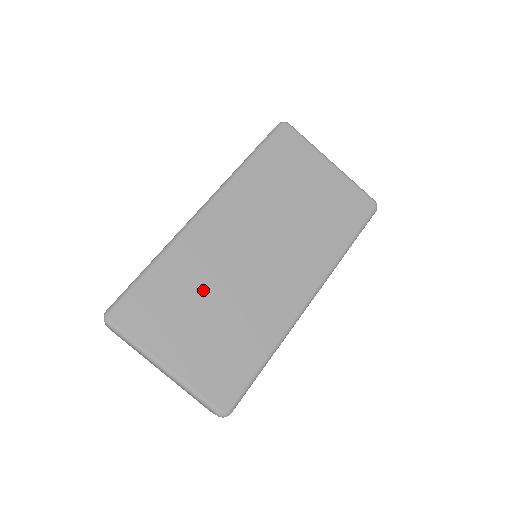
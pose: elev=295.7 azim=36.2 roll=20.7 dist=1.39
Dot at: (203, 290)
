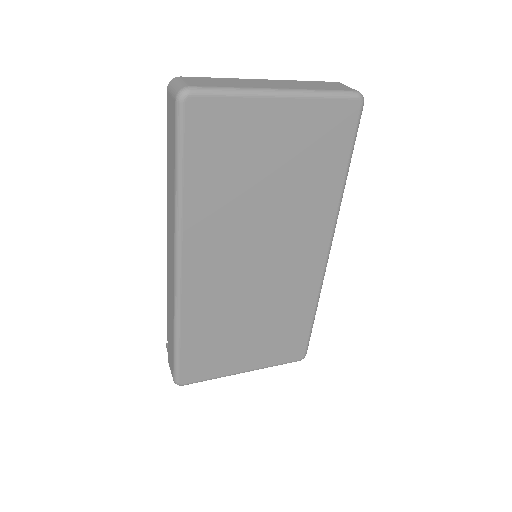
Dot at: (232, 320)
